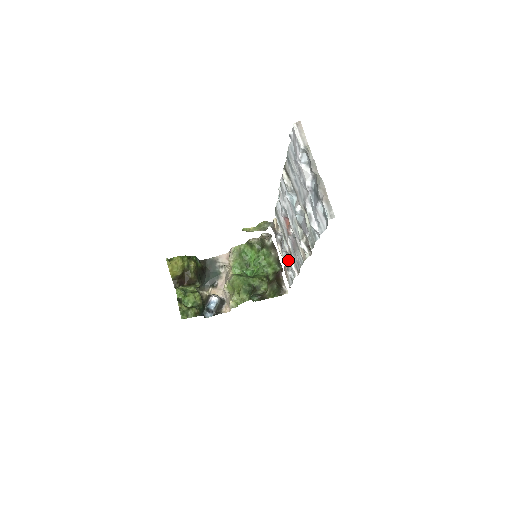
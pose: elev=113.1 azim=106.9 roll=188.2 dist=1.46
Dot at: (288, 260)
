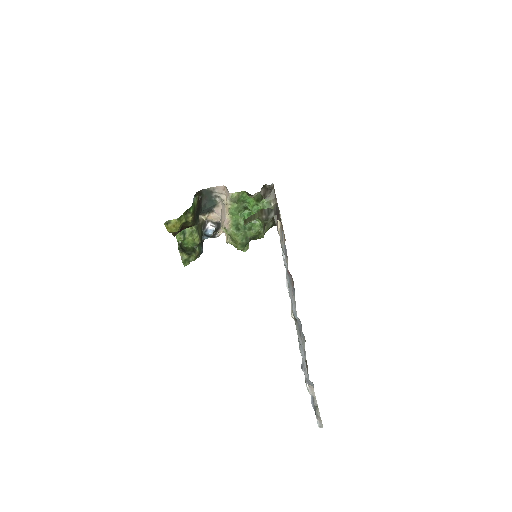
Dot at: occluded
